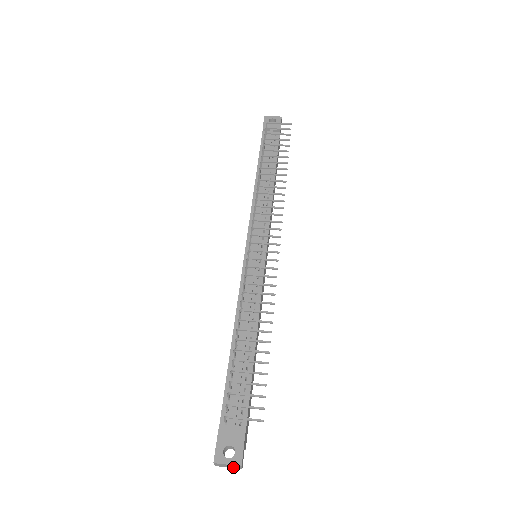
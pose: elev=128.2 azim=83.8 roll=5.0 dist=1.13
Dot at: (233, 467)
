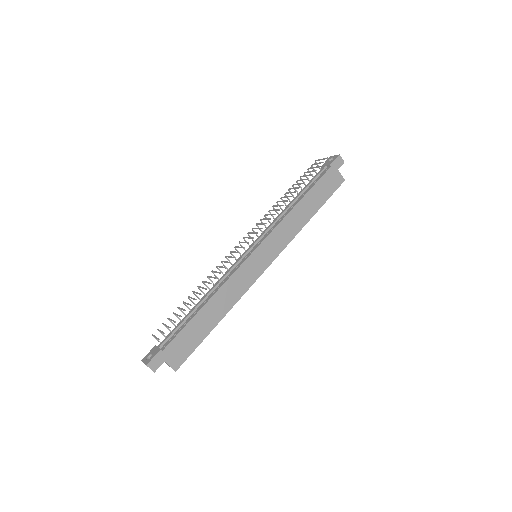
Dot at: (151, 369)
